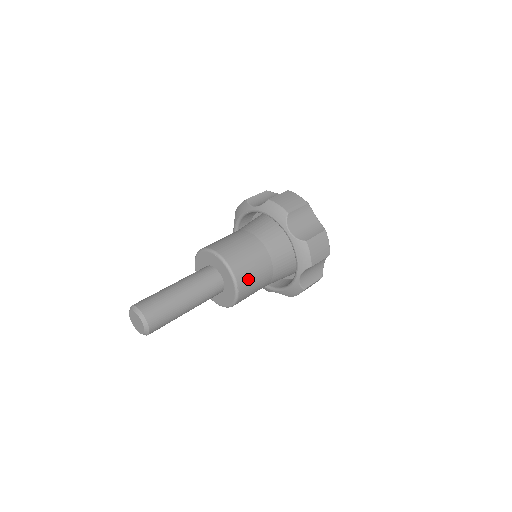
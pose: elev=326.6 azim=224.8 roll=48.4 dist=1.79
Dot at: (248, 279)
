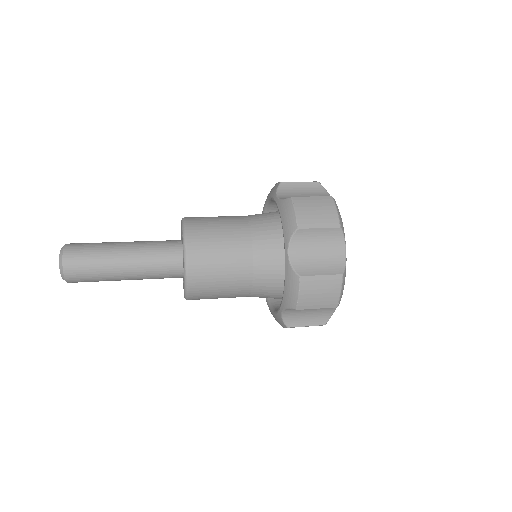
Dot at: (207, 282)
